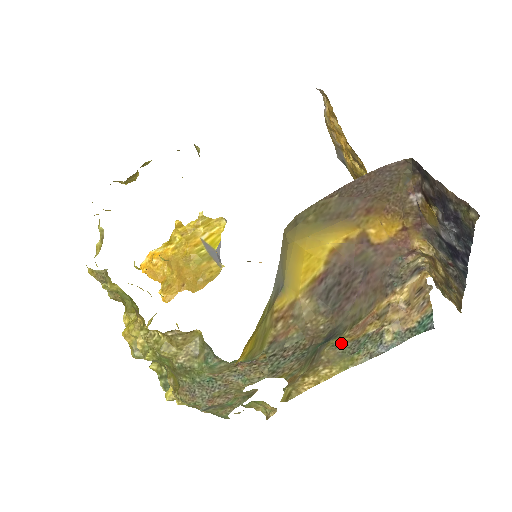
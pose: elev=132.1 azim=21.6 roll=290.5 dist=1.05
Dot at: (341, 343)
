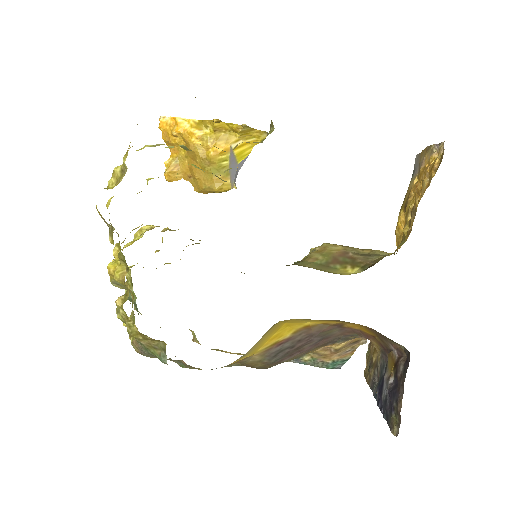
Dot at: occluded
